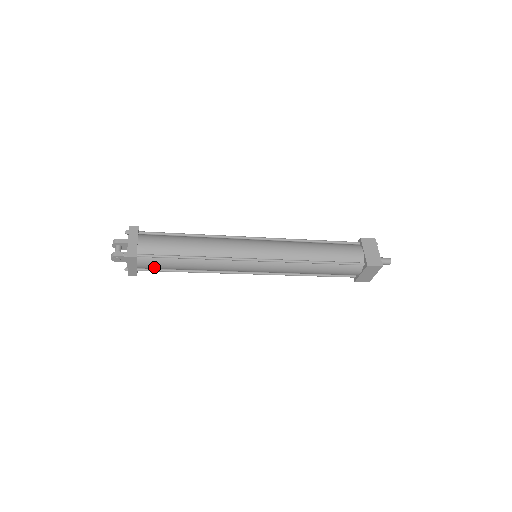
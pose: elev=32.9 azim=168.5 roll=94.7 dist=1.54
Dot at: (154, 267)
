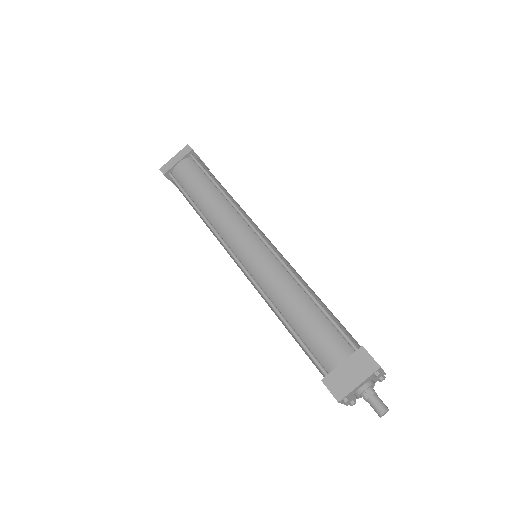
Dot at: occluded
